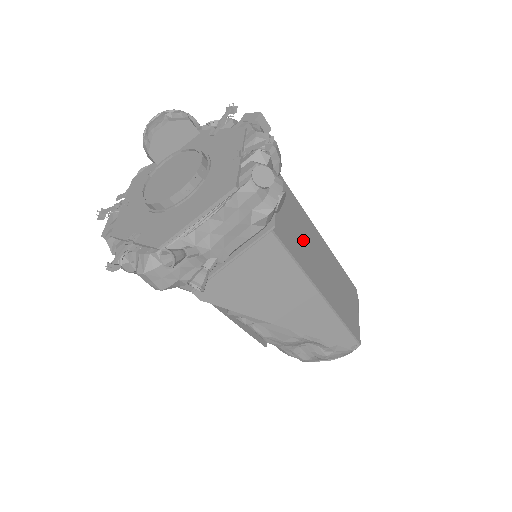
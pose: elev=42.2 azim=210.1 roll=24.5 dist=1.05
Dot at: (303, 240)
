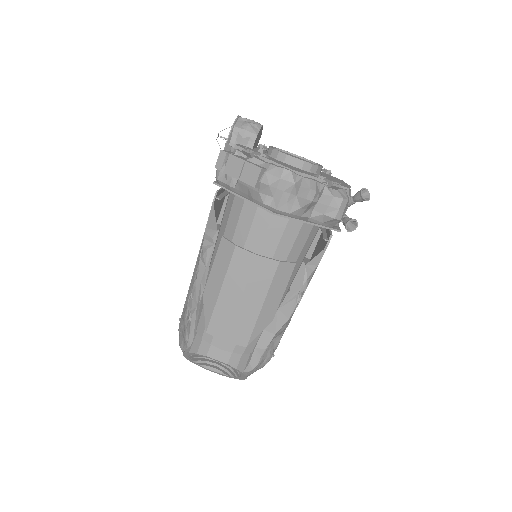
Dot at: occluded
